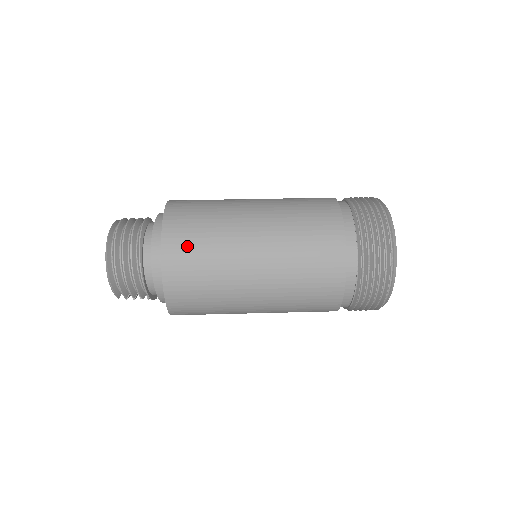
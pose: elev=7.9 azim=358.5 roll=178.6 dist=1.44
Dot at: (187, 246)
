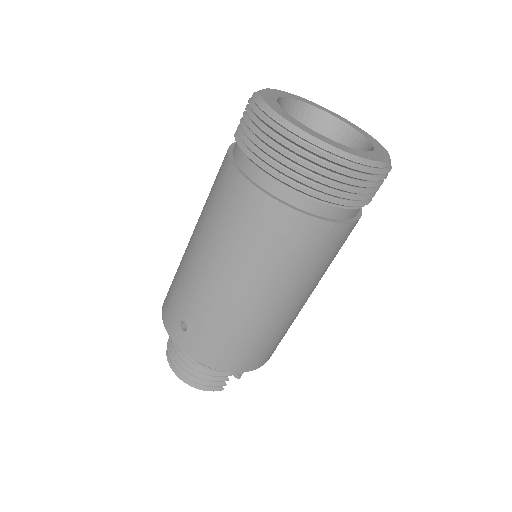
Dot at: occluded
